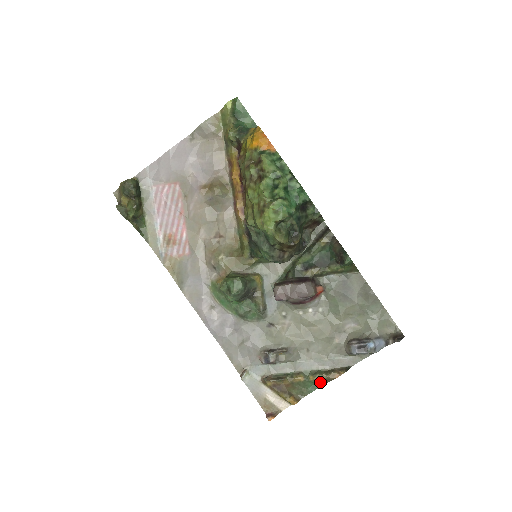
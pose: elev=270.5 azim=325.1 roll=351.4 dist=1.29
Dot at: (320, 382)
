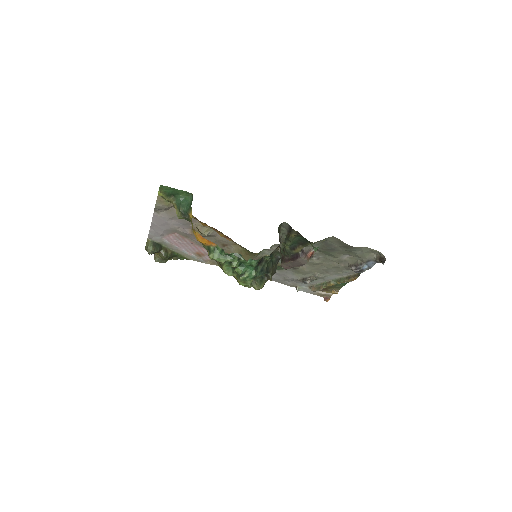
Dot at: (345, 282)
